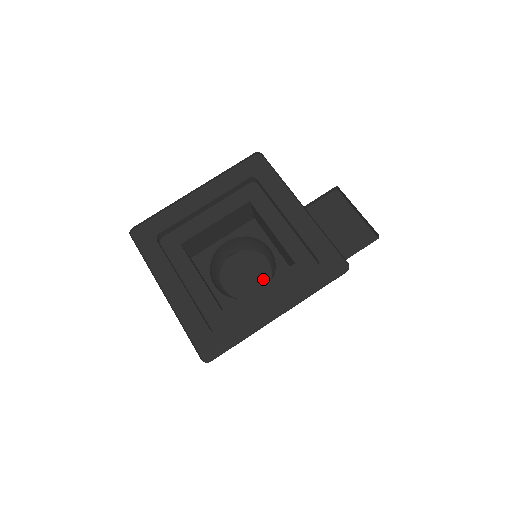
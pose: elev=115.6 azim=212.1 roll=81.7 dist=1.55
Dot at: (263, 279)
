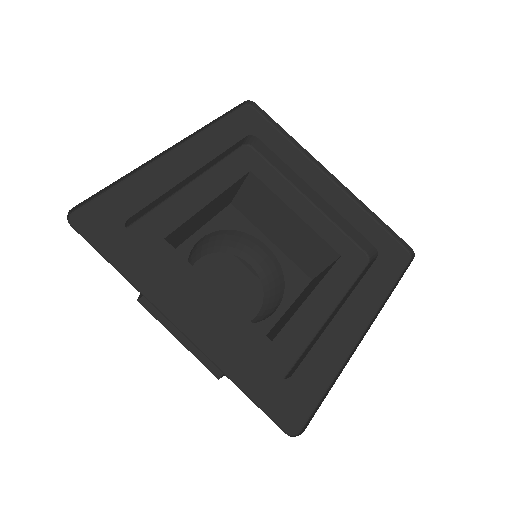
Dot at: (231, 296)
